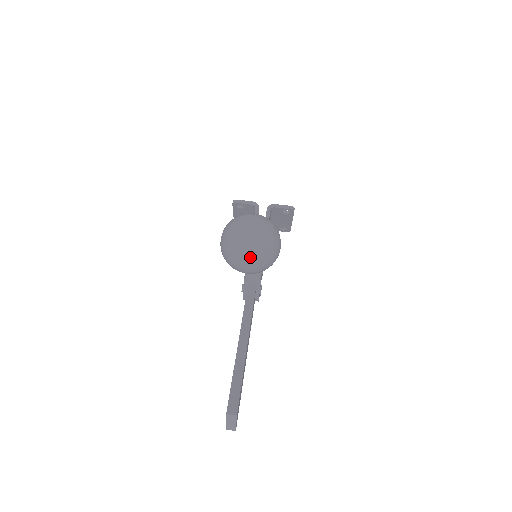
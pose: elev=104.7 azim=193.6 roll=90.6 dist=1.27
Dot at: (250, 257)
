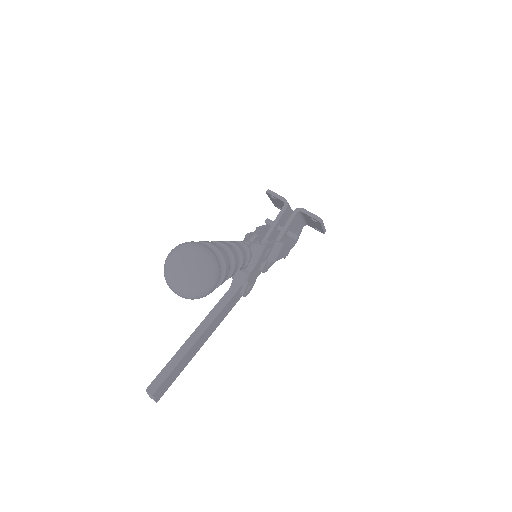
Dot at: (177, 287)
